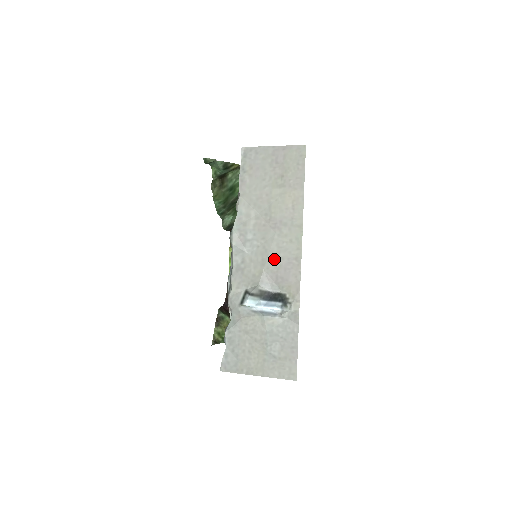
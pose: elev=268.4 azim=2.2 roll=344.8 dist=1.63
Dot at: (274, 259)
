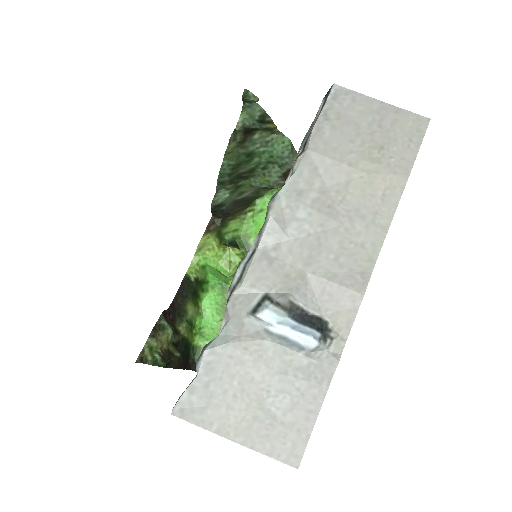
Dot at: (328, 262)
